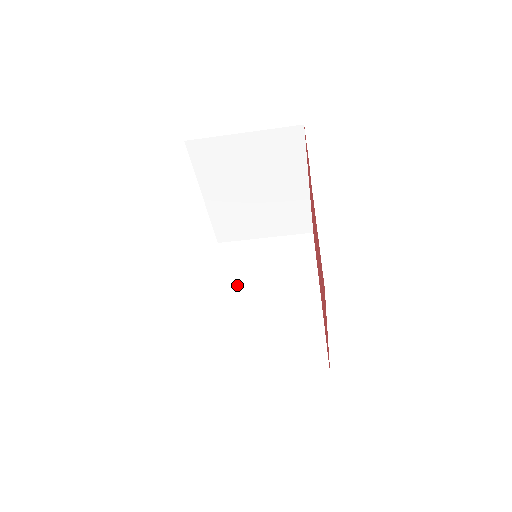
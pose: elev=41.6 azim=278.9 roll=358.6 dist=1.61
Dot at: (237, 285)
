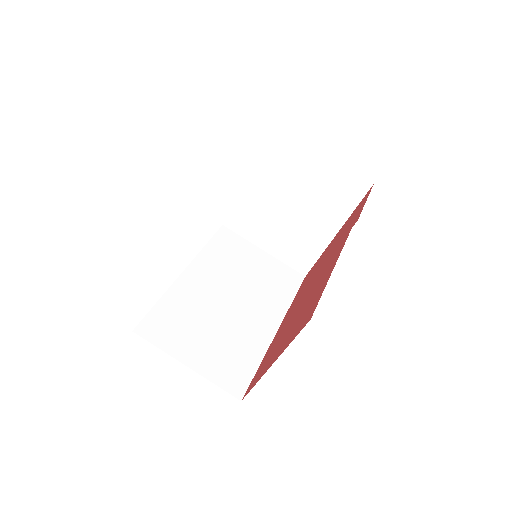
Dot at: (215, 270)
